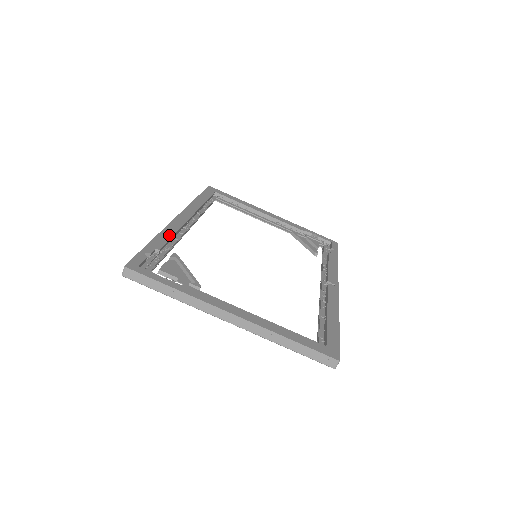
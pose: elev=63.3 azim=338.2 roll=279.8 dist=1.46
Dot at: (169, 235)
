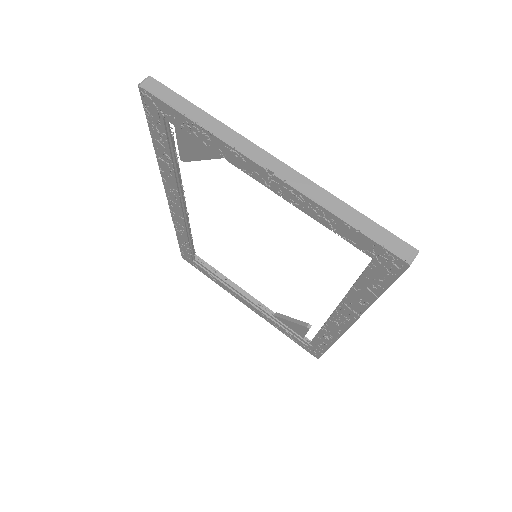
Dot at: occluded
